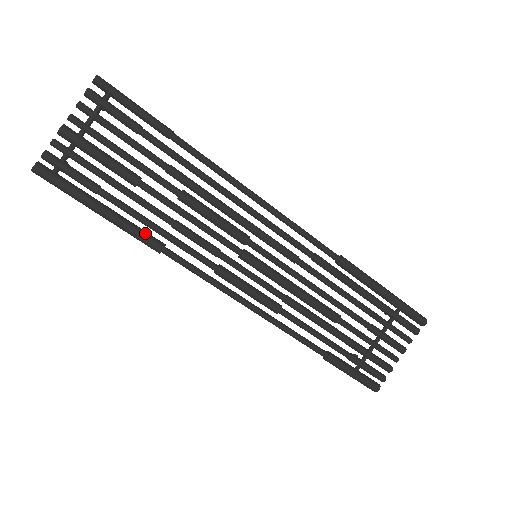
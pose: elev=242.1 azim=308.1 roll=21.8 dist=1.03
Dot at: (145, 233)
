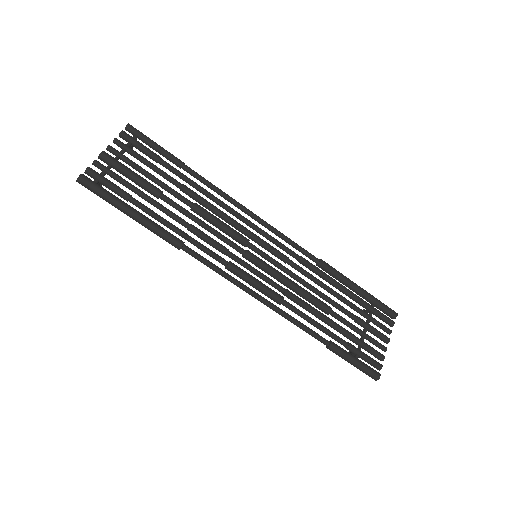
Dot at: occluded
